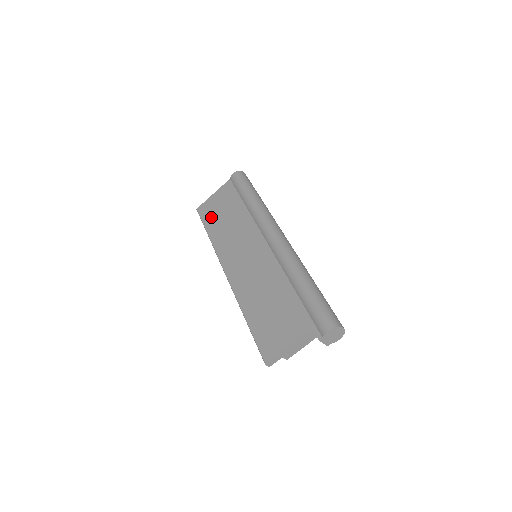
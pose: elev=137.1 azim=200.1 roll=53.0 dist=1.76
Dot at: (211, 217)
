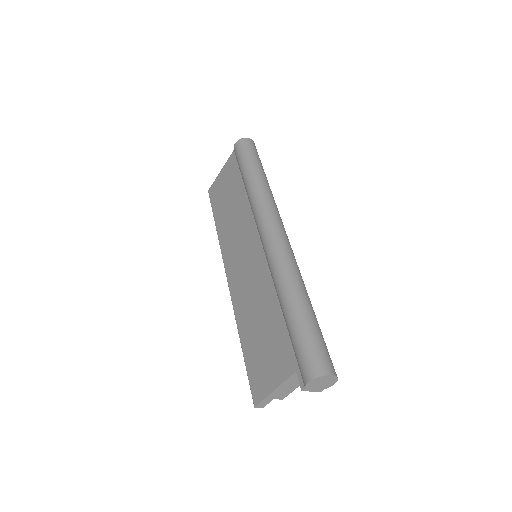
Dot at: (218, 203)
